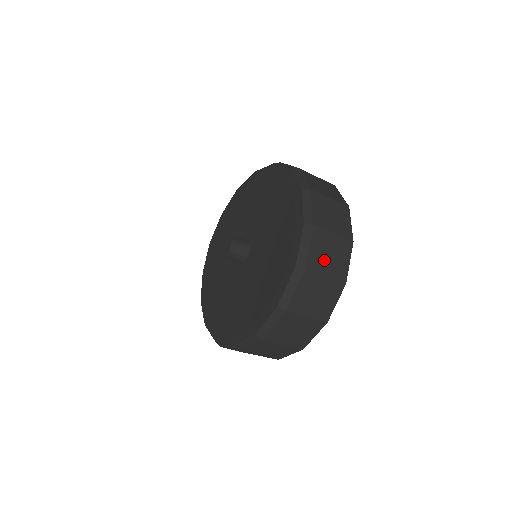
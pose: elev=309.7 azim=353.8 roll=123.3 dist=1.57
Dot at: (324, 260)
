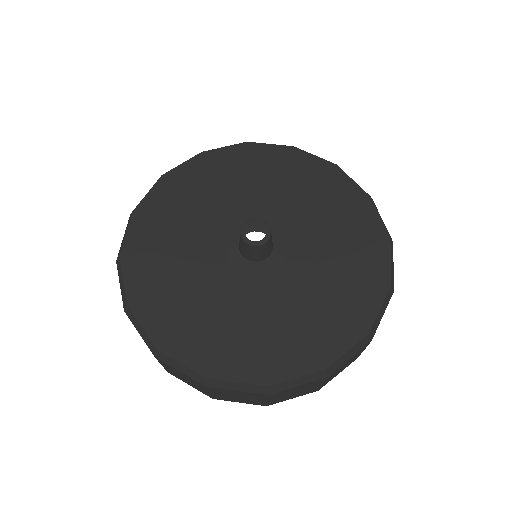
Dot at: (287, 394)
